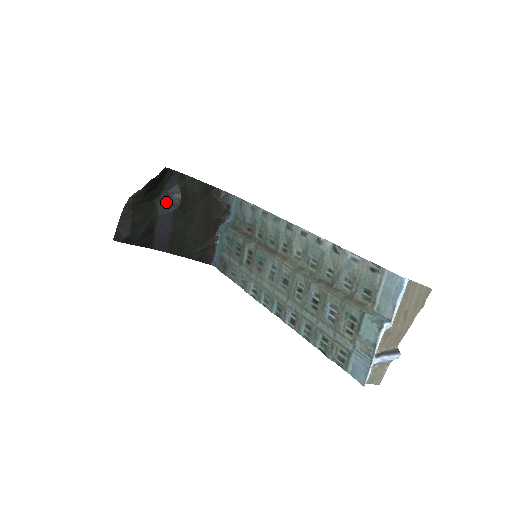
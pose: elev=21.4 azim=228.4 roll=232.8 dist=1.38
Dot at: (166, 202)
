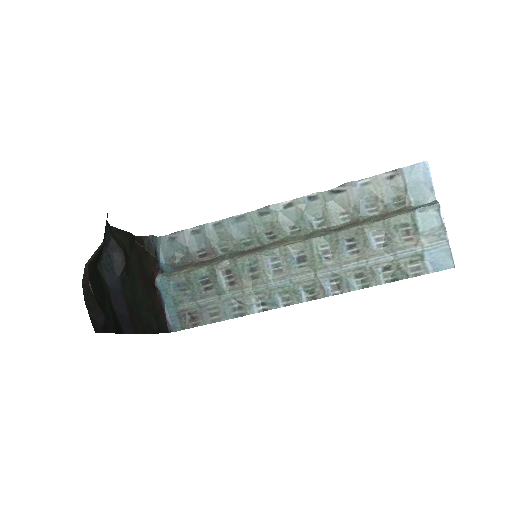
Dot at: (109, 265)
